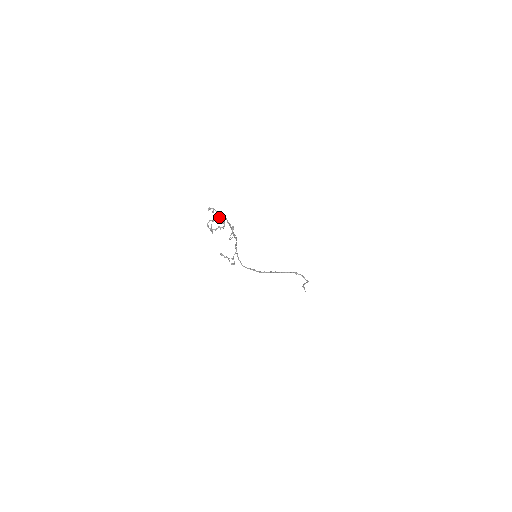
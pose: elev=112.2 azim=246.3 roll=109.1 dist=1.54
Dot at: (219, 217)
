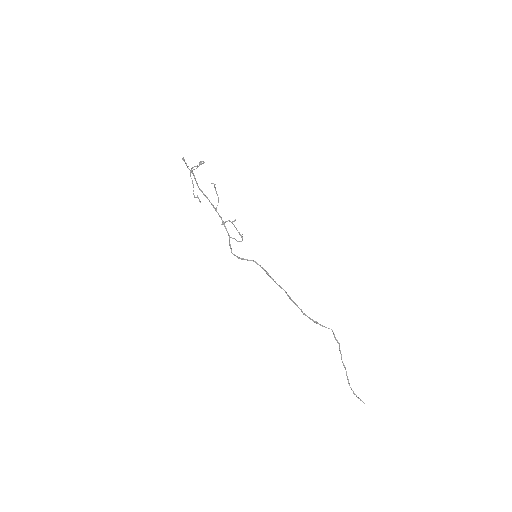
Dot at: occluded
